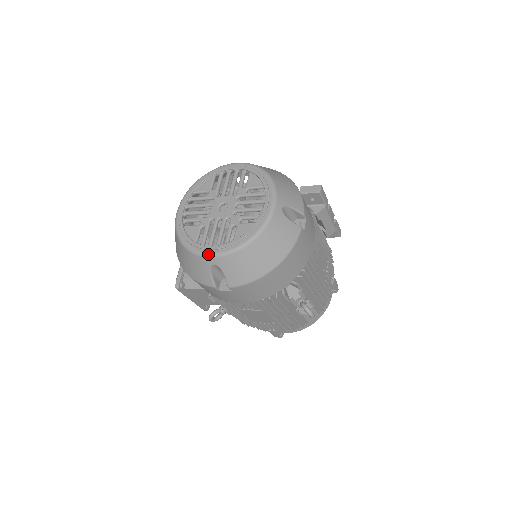
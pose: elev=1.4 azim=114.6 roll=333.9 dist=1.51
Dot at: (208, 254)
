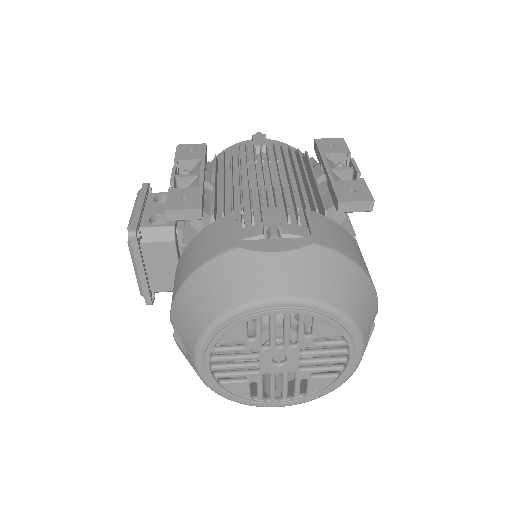
Dot at: occluded
